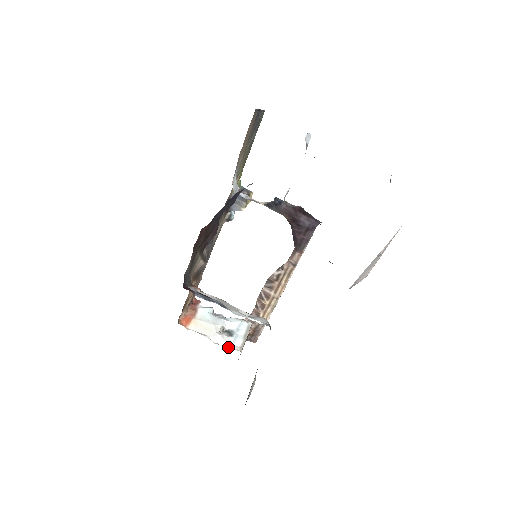
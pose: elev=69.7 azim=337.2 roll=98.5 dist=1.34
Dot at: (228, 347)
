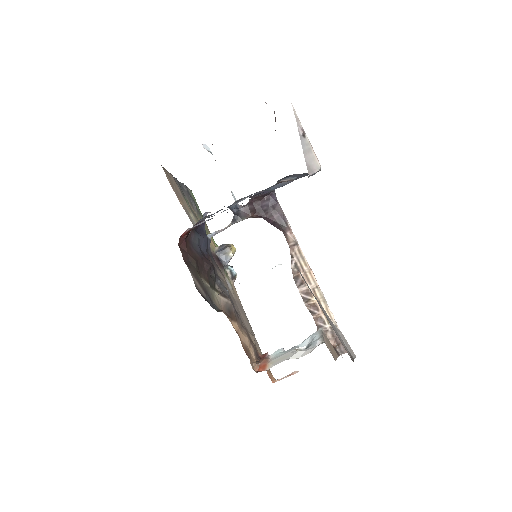
Dot at: (311, 351)
